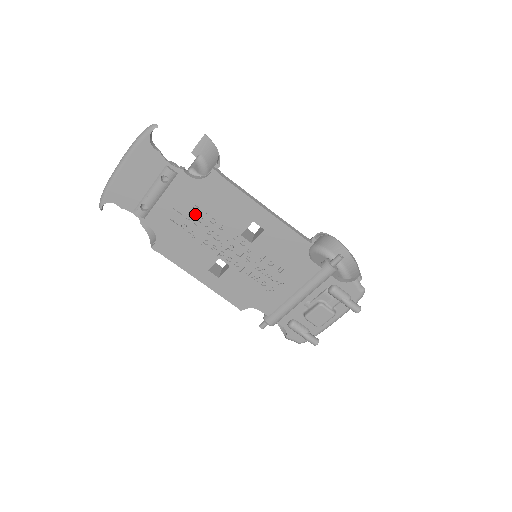
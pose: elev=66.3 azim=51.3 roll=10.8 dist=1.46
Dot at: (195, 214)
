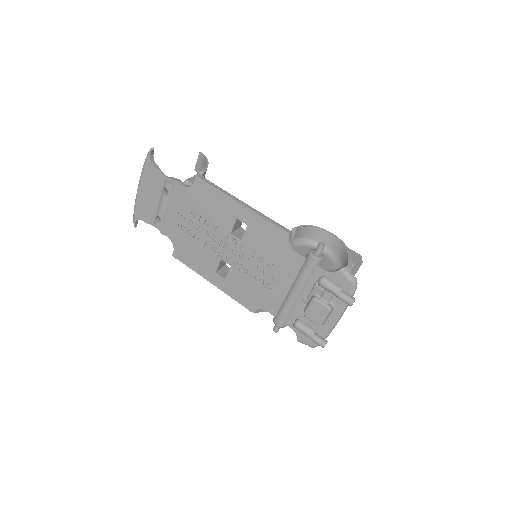
Dot at: (194, 219)
